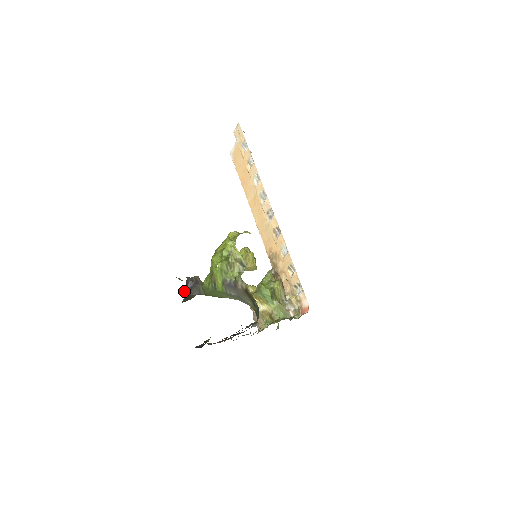
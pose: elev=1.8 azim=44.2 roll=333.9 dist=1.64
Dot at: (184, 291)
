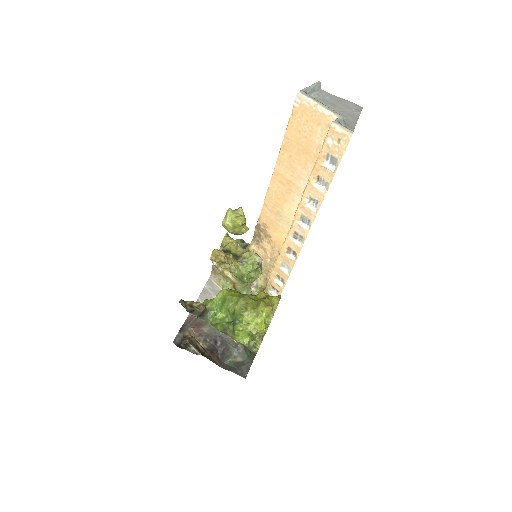
Dot at: occluded
